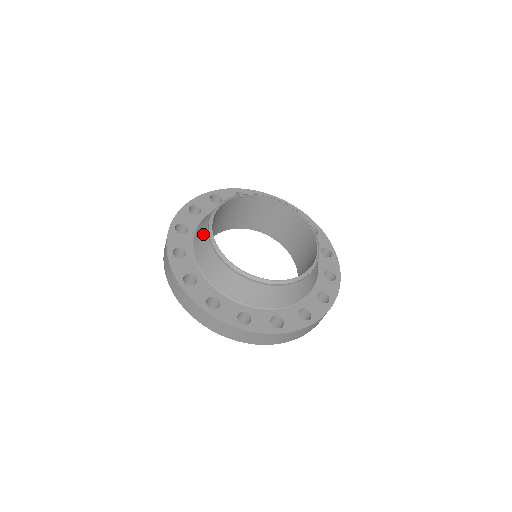
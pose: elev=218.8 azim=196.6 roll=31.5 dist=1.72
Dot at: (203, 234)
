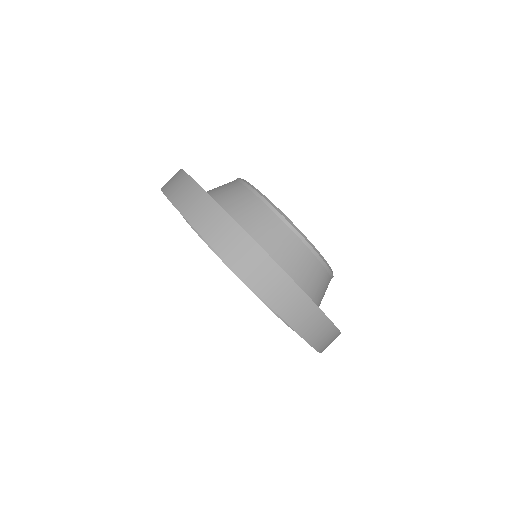
Dot at: (229, 184)
